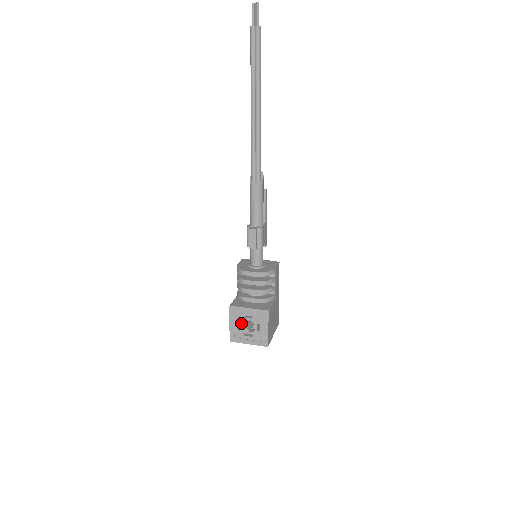
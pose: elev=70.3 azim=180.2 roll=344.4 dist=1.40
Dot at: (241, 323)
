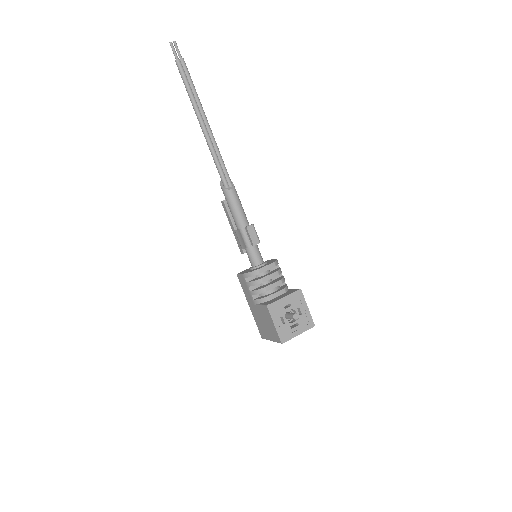
Dot at: (284, 317)
